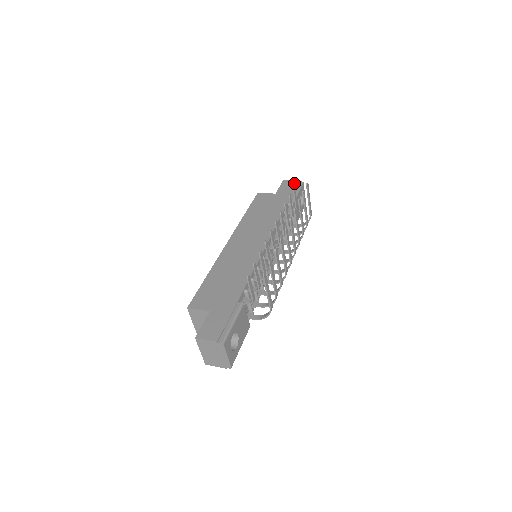
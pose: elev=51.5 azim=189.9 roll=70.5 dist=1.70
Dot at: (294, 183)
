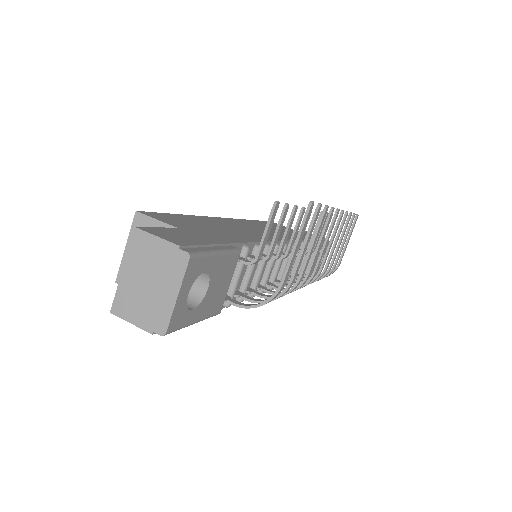
Dot at: occluded
